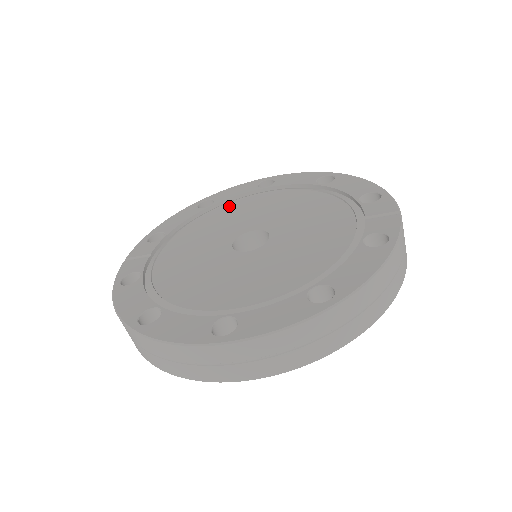
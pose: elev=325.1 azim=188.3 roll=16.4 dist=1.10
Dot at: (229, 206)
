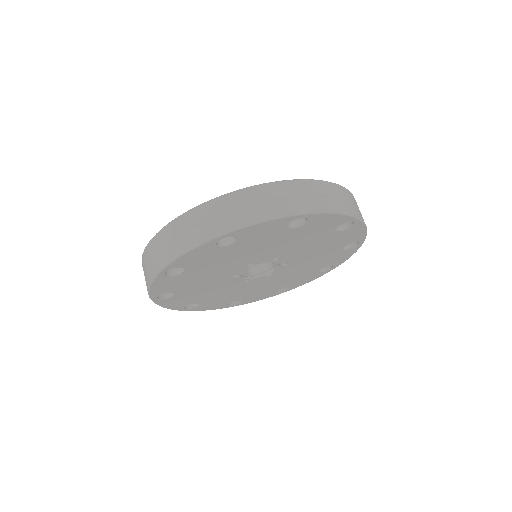
Dot at: occluded
